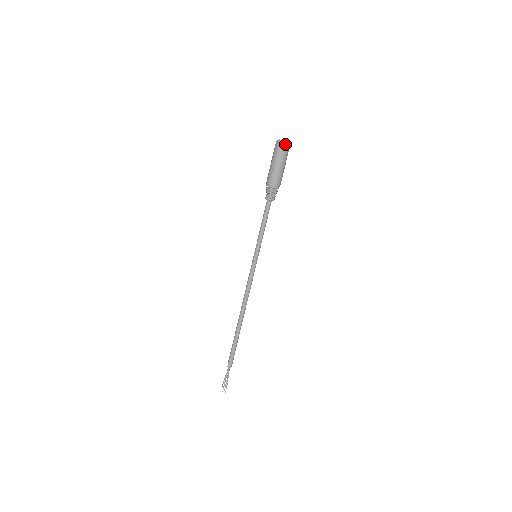
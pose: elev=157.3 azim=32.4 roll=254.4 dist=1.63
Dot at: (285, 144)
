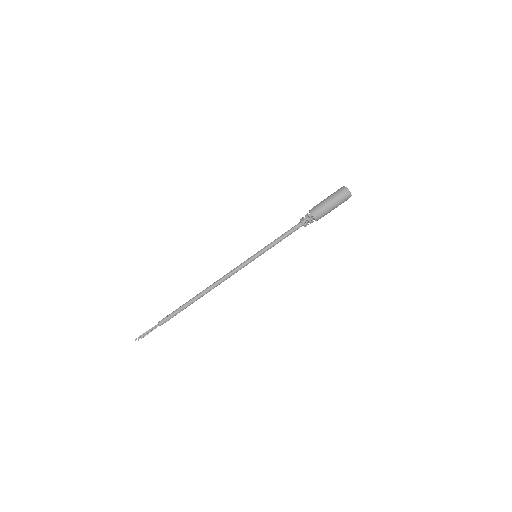
Dot at: (344, 188)
